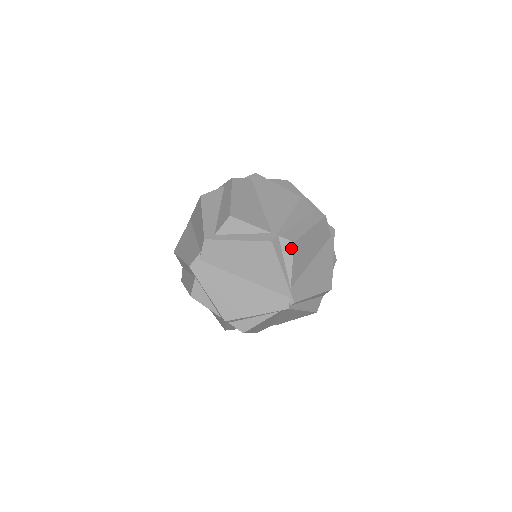
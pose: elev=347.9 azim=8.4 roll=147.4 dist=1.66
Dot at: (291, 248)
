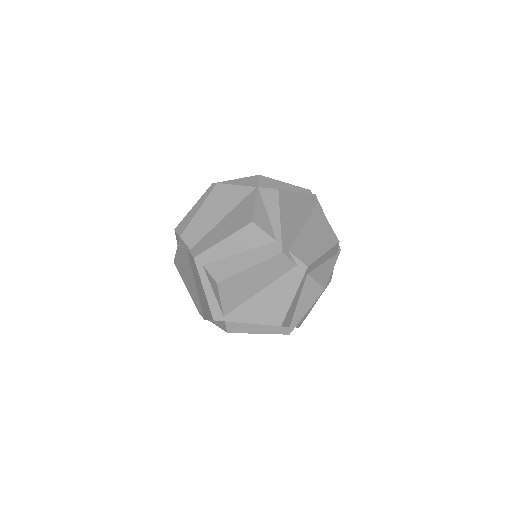
Dot at: (224, 329)
